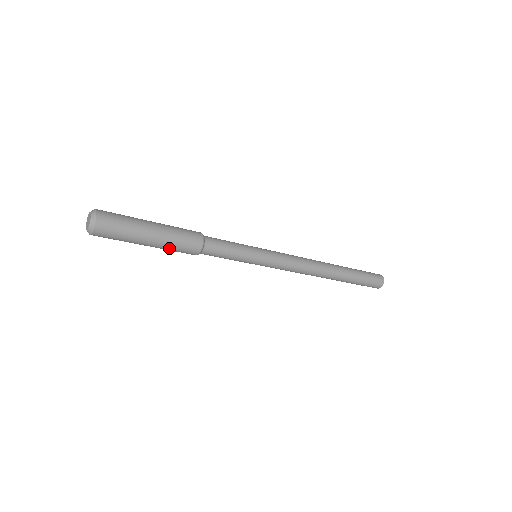
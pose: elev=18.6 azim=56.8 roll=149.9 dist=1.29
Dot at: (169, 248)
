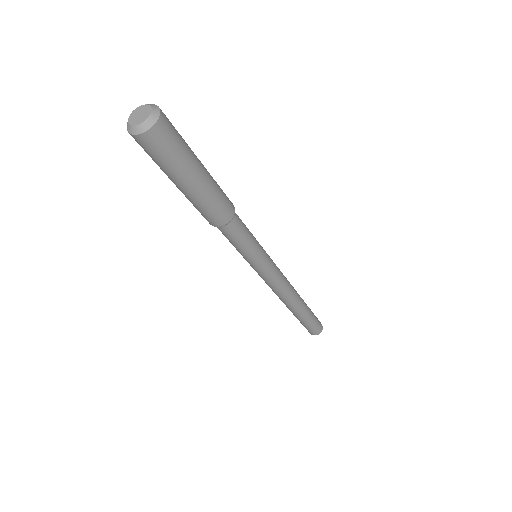
Dot at: (209, 198)
